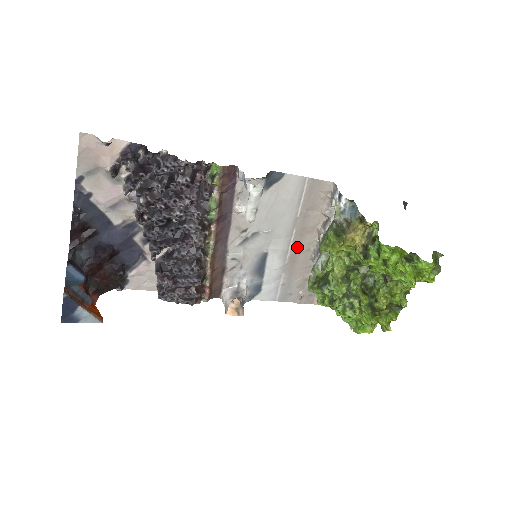
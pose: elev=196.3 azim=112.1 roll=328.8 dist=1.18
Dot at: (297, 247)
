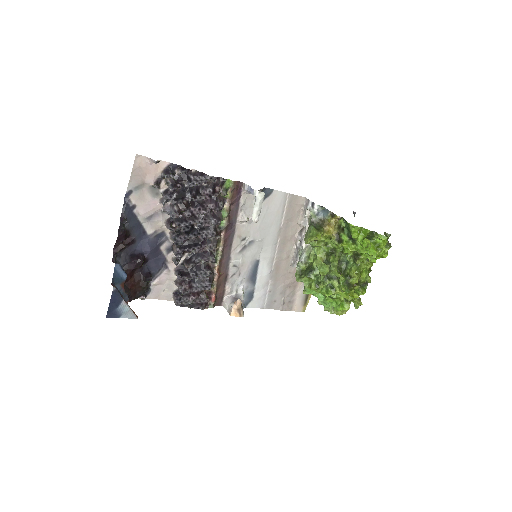
Dot at: (281, 254)
